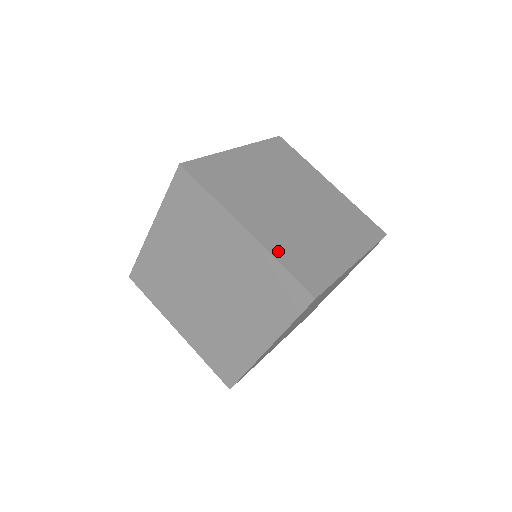
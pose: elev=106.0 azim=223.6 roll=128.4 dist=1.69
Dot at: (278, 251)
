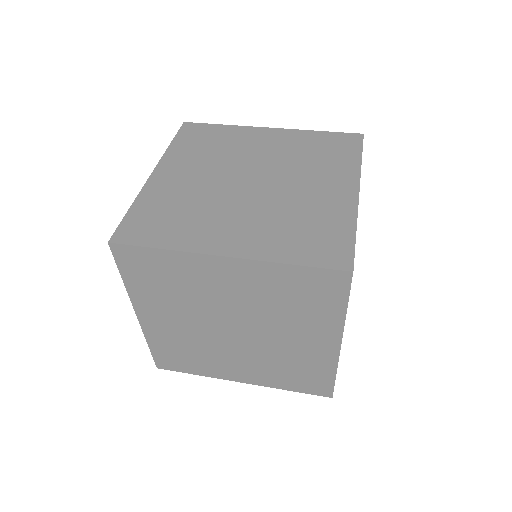
Dot at: occluded
